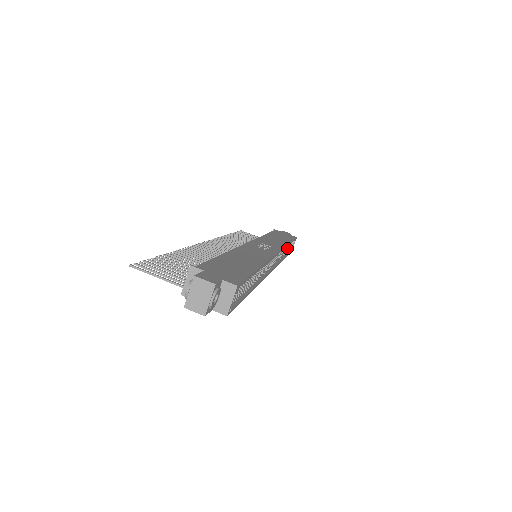
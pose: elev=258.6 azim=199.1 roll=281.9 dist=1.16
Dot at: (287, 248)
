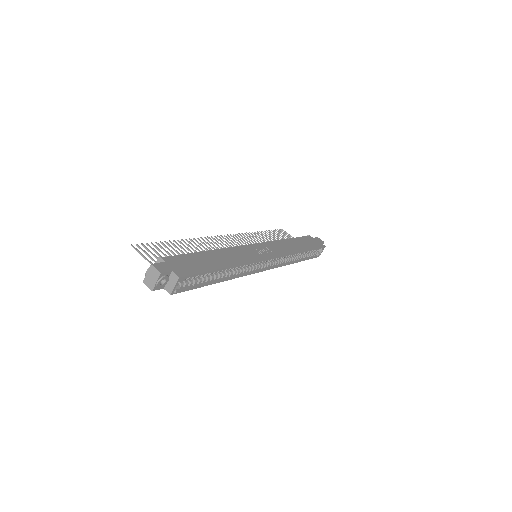
Dot at: (308, 254)
